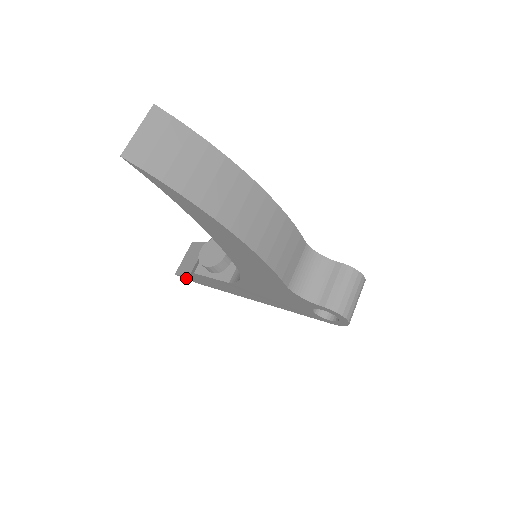
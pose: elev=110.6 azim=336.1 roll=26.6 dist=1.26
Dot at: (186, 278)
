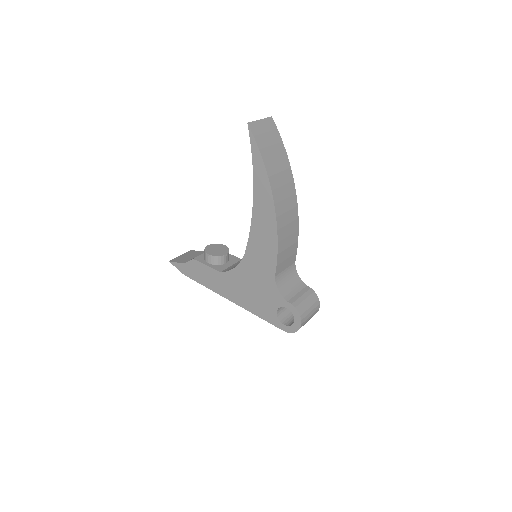
Dot at: (177, 267)
